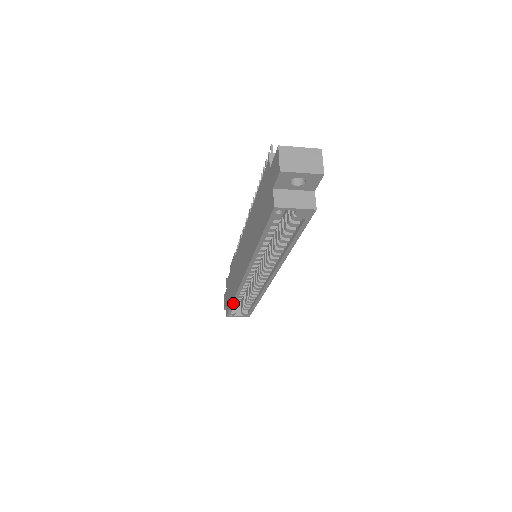
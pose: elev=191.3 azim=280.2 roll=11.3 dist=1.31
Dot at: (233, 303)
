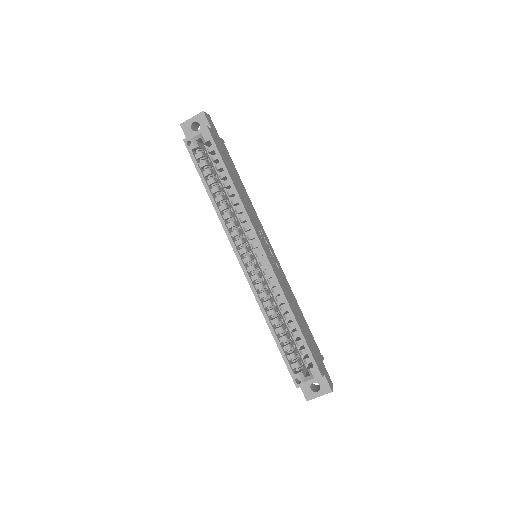
Dot at: (274, 337)
